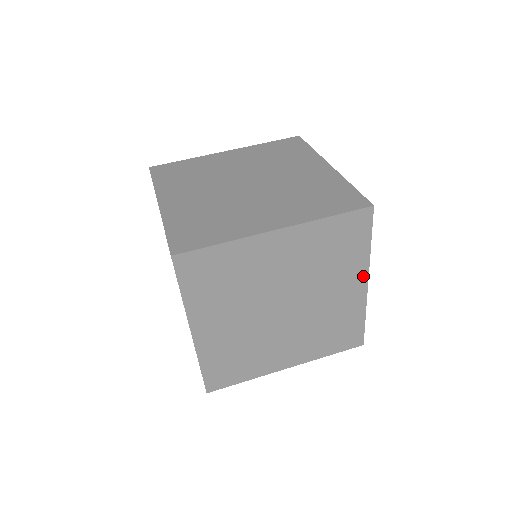
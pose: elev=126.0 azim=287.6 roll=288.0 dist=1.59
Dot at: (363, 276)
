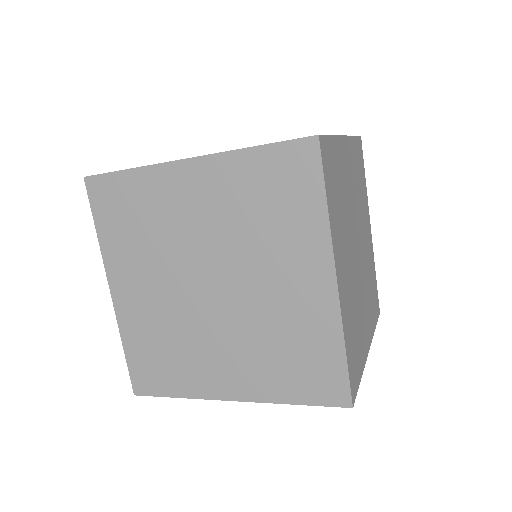
Dot at: (368, 217)
